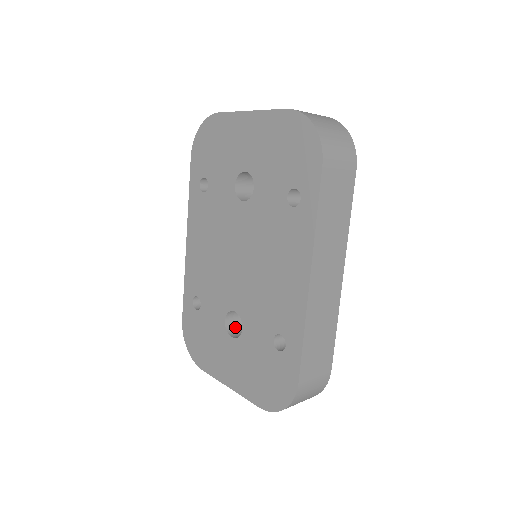
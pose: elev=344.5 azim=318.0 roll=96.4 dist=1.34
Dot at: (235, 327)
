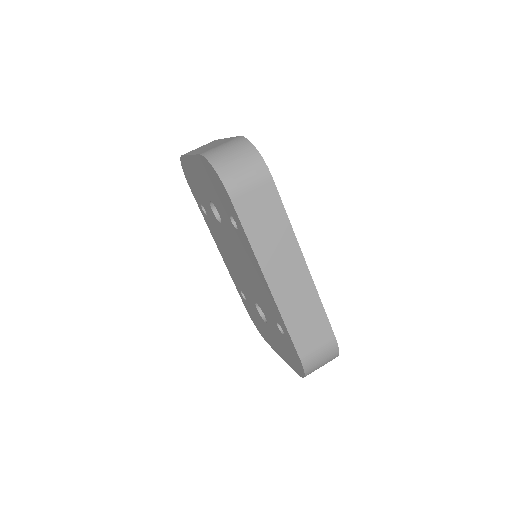
Dot at: occluded
